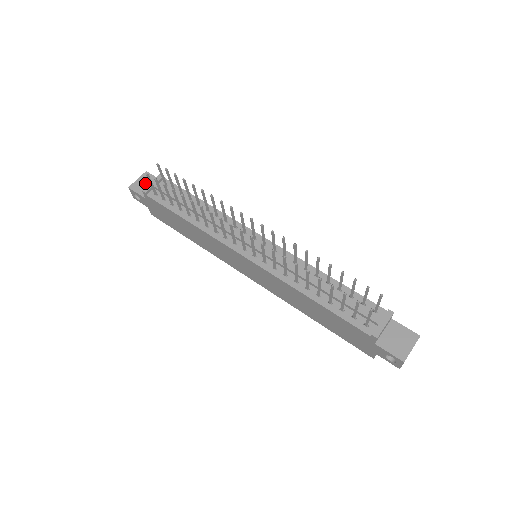
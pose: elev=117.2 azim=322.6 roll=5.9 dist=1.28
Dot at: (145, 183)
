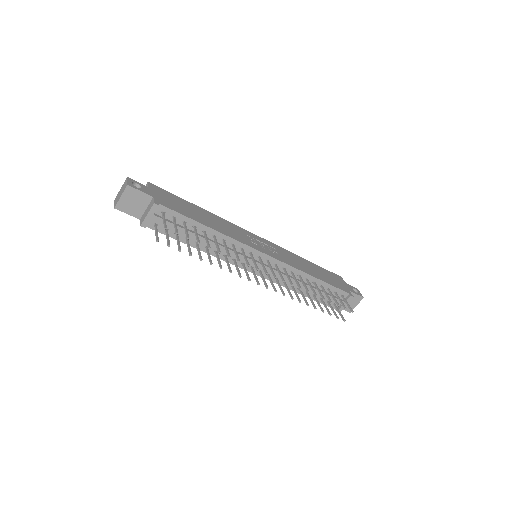
Dot at: (132, 201)
